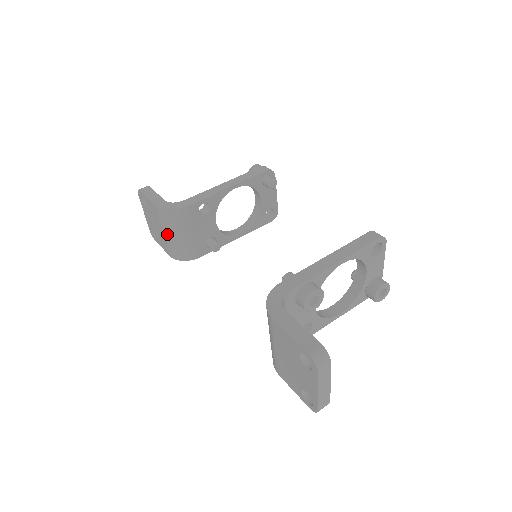
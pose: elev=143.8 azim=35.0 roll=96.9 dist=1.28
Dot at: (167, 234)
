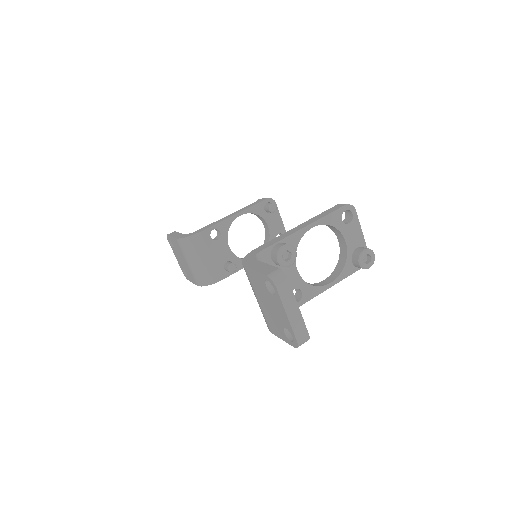
Dot at: (189, 263)
